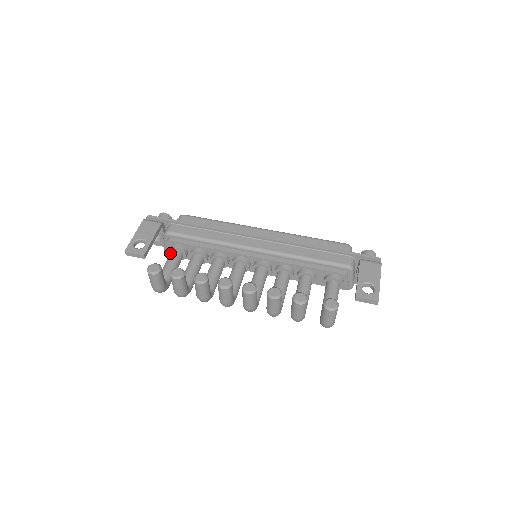
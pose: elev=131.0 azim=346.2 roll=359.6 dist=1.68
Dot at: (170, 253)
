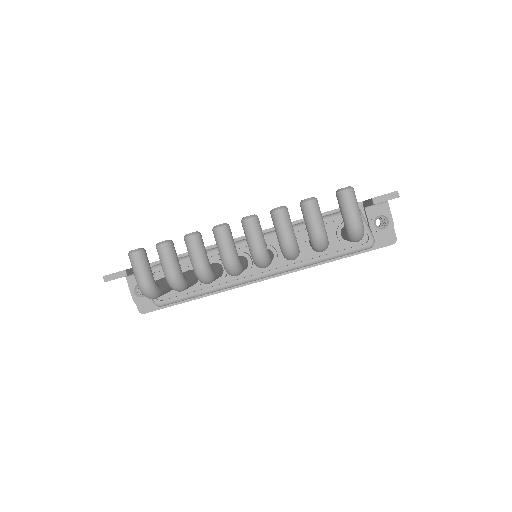
Dot at: occluded
